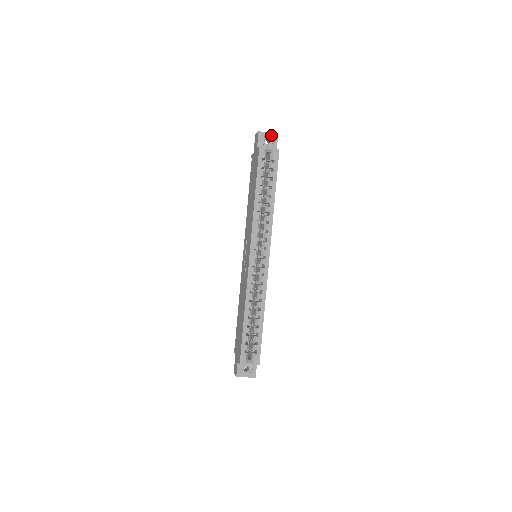
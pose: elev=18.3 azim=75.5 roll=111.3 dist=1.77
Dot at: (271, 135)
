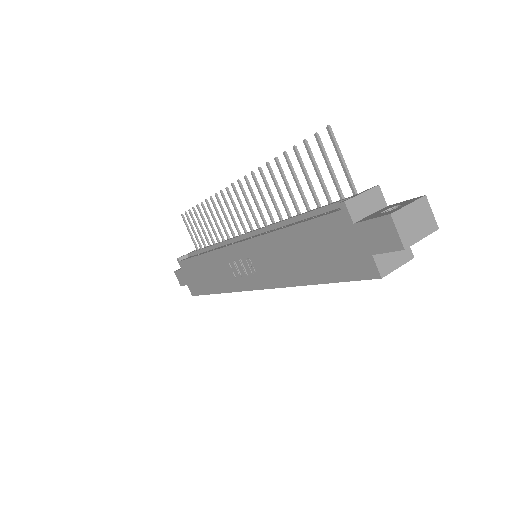
Dot at: (423, 237)
